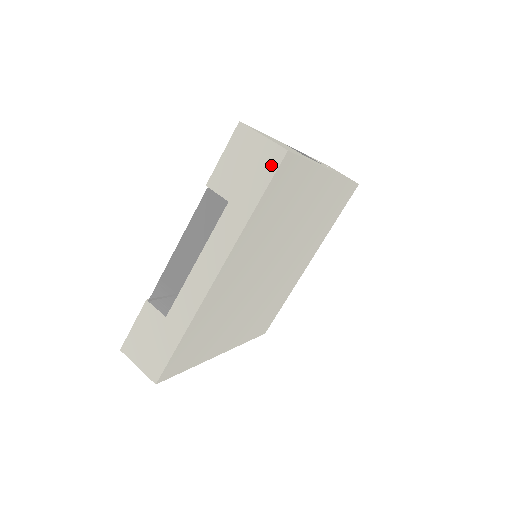
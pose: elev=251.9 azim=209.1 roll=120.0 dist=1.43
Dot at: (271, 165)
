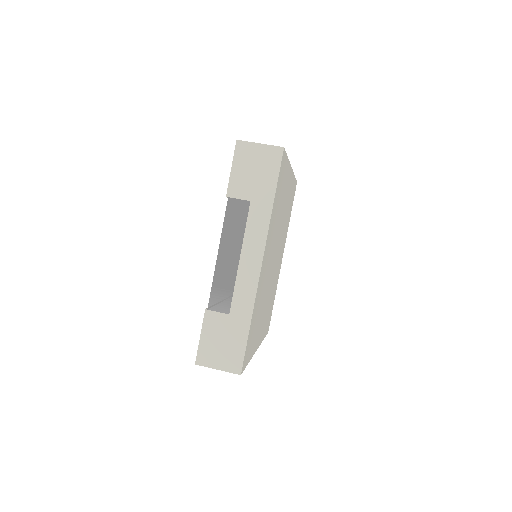
Dot at: (275, 162)
